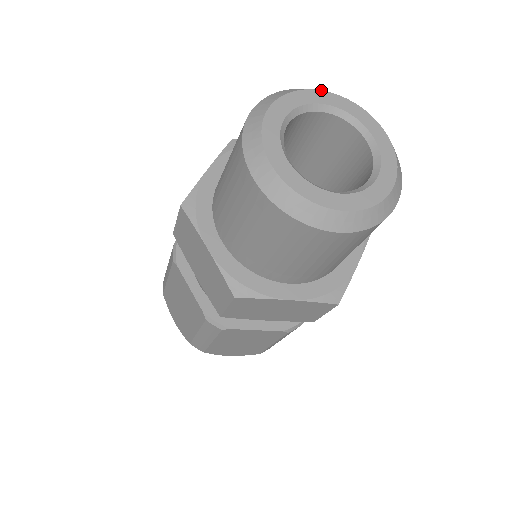
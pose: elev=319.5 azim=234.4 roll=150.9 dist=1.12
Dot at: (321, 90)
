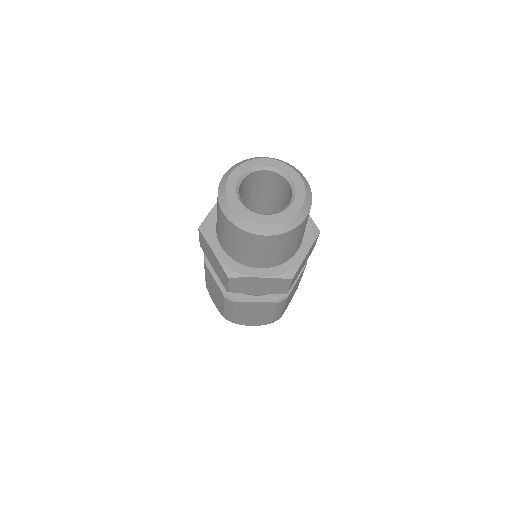
Dot at: (230, 174)
